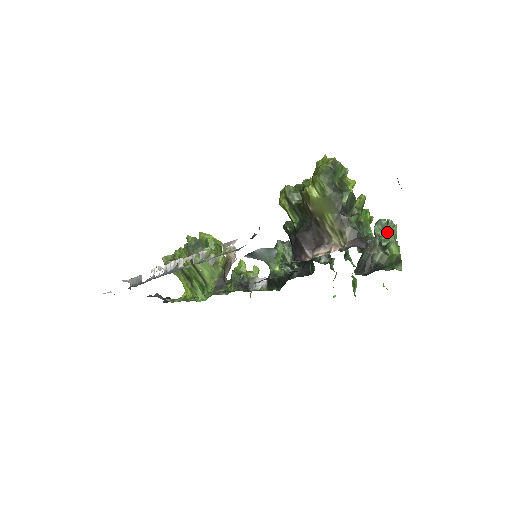
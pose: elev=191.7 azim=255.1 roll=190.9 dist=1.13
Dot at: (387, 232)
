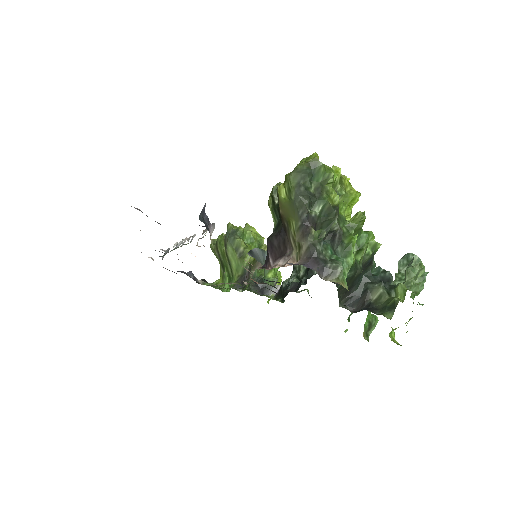
Dot at: occluded
